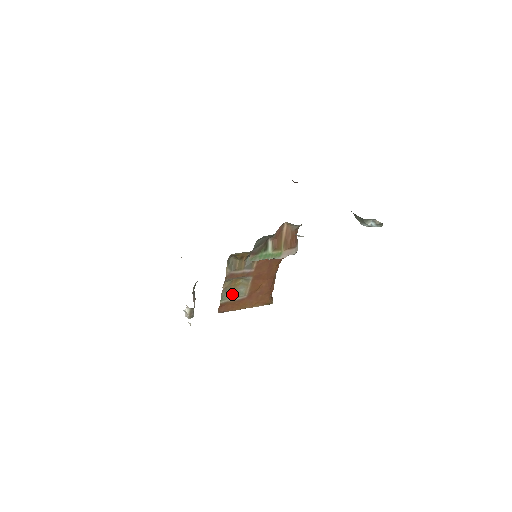
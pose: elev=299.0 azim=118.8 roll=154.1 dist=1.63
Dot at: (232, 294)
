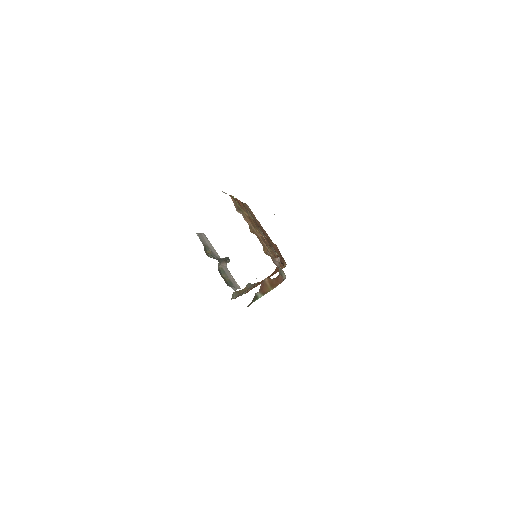
Dot at: occluded
